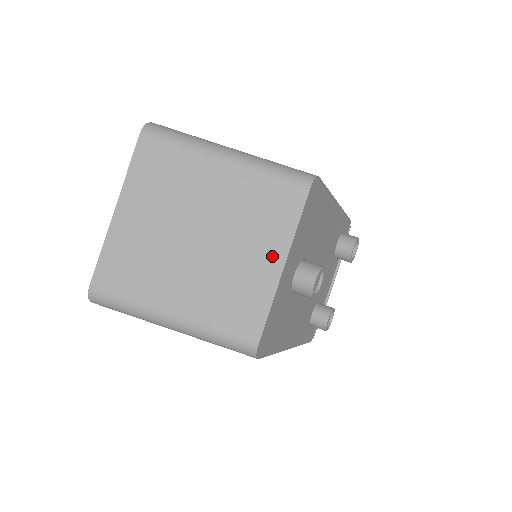
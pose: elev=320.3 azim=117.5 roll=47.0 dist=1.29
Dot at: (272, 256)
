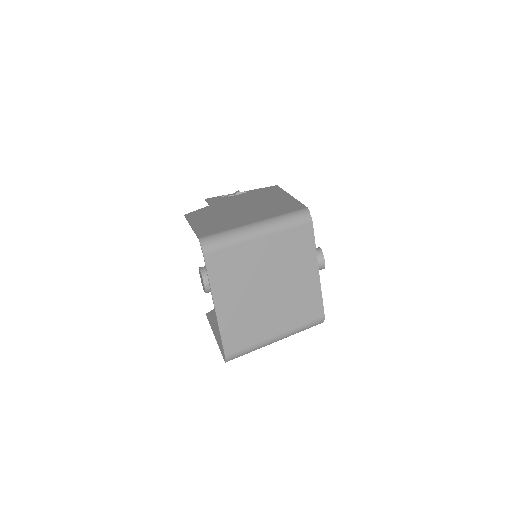
Dot at: (311, 270)
